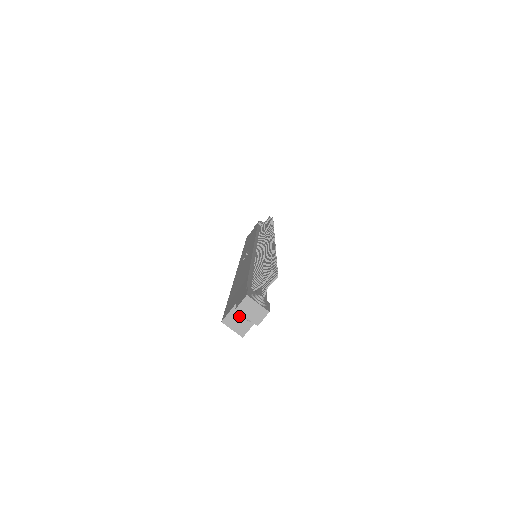
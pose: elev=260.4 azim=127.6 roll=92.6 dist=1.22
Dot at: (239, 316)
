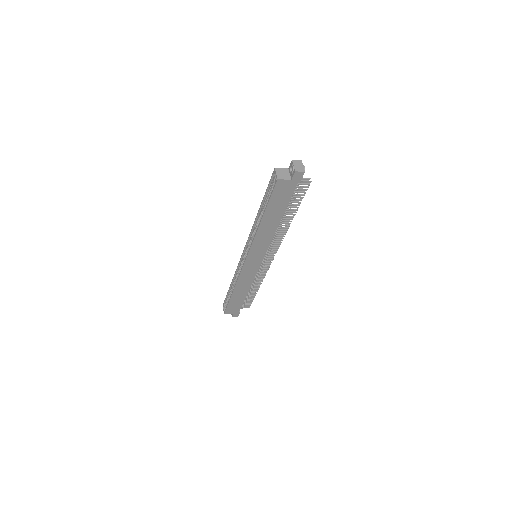
Dot at: (284, 172)
